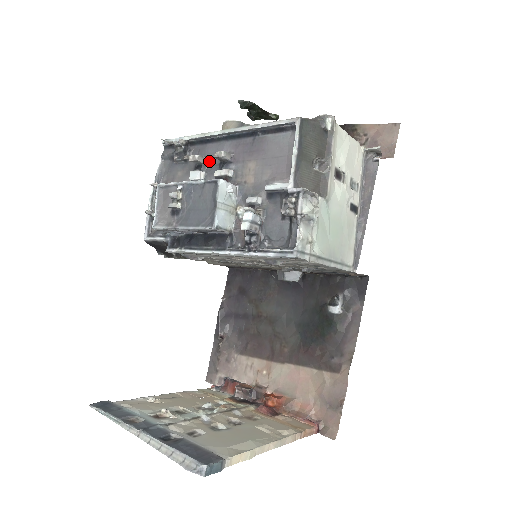
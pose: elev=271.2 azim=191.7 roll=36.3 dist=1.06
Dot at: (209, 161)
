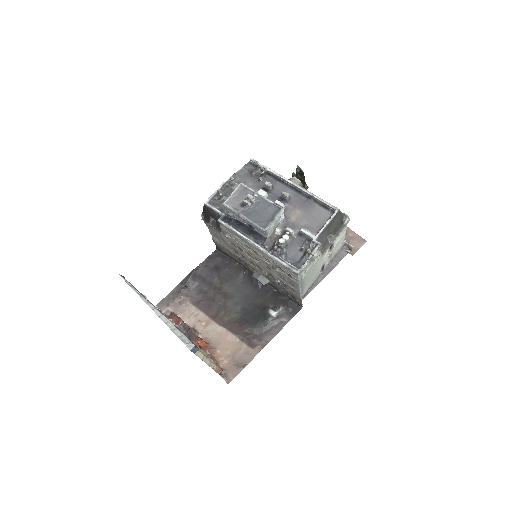
Dot at: (274, 191)
